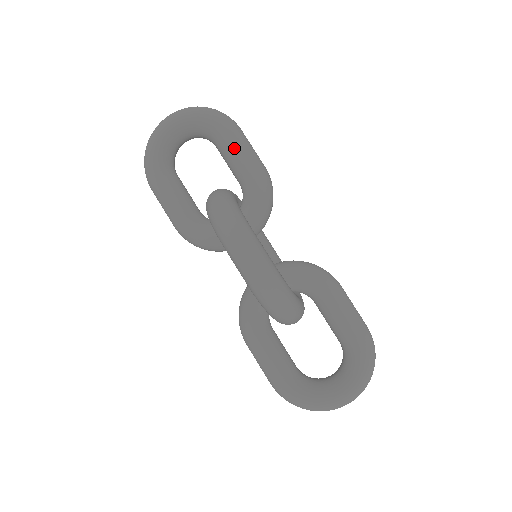
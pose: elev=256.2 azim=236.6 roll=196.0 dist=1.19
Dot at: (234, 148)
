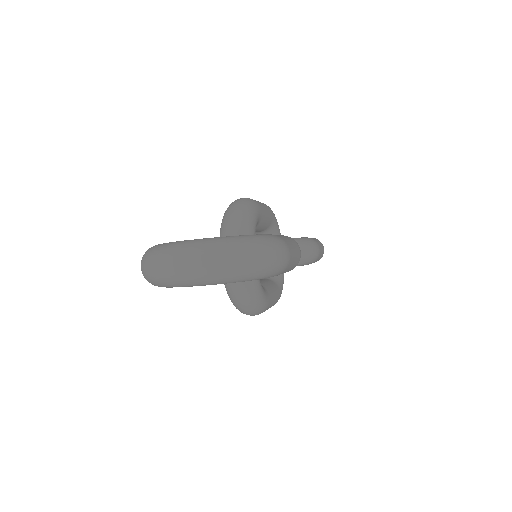
Dot at: occluded
